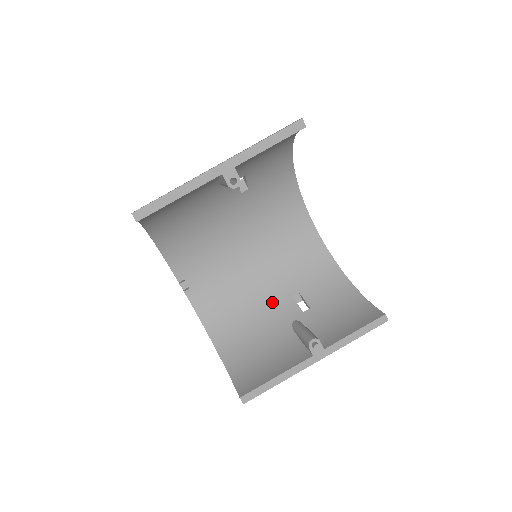
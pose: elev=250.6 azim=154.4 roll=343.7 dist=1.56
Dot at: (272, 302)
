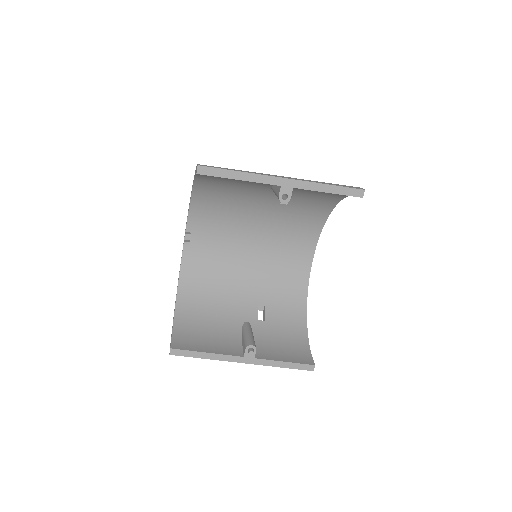
Dot at: (241, 296)
